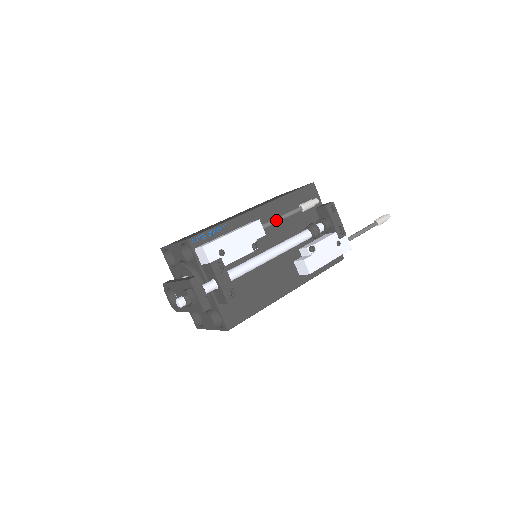
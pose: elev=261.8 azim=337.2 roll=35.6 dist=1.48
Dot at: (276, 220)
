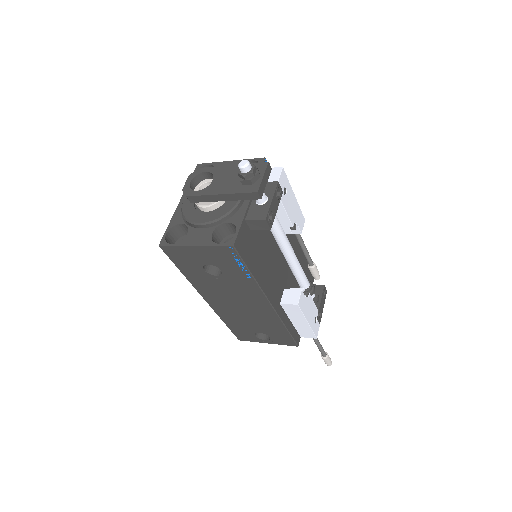
Dot at: occluded
